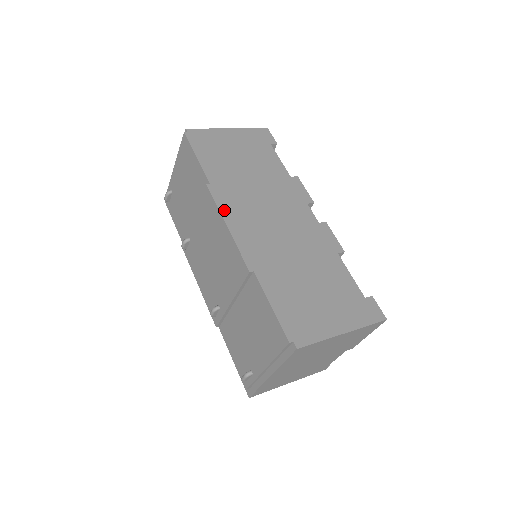
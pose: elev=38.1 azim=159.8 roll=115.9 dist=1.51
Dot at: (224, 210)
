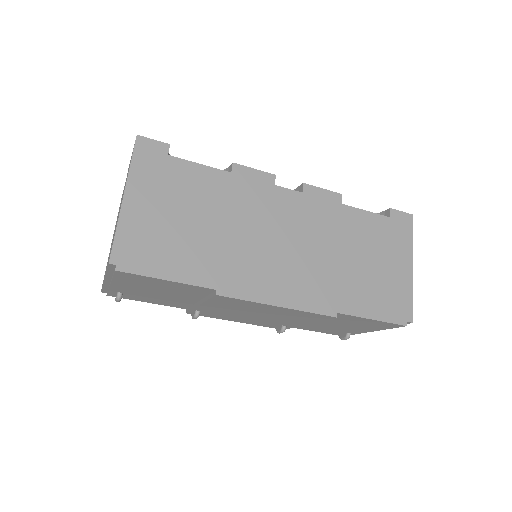
Dot at: (258, 297)
